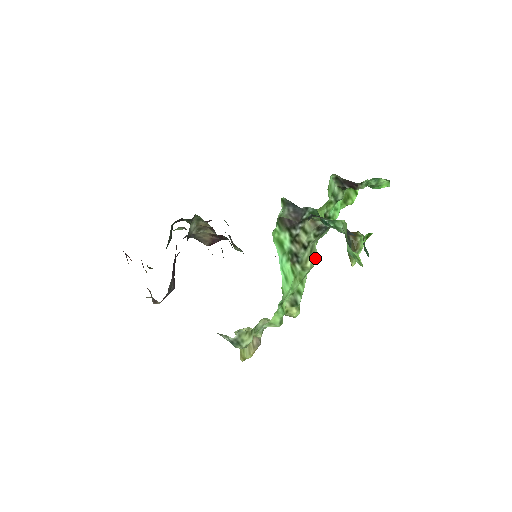
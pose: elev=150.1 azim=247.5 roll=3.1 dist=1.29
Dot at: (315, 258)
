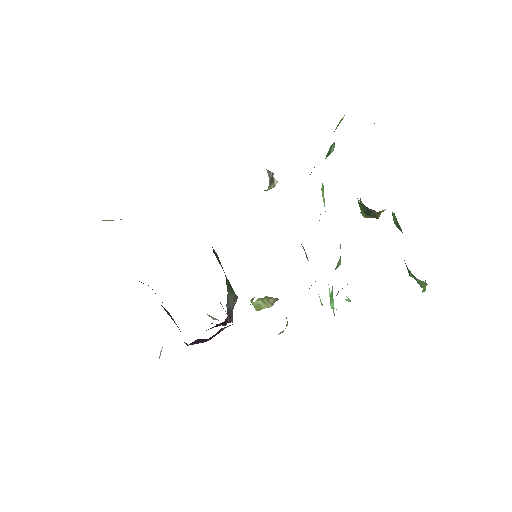
Dot at: occluded
